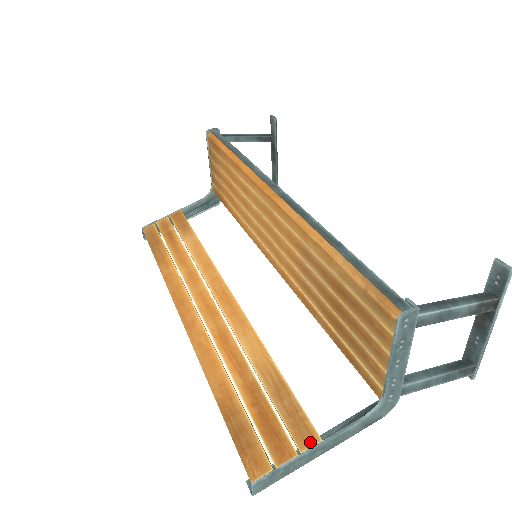
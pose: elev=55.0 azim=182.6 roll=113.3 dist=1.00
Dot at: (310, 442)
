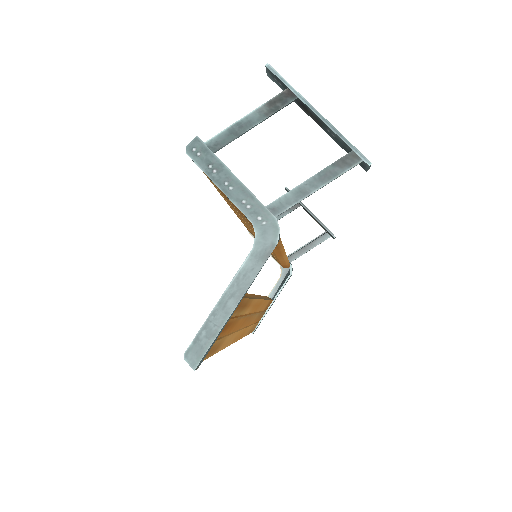
Dot at: (222, 299)
